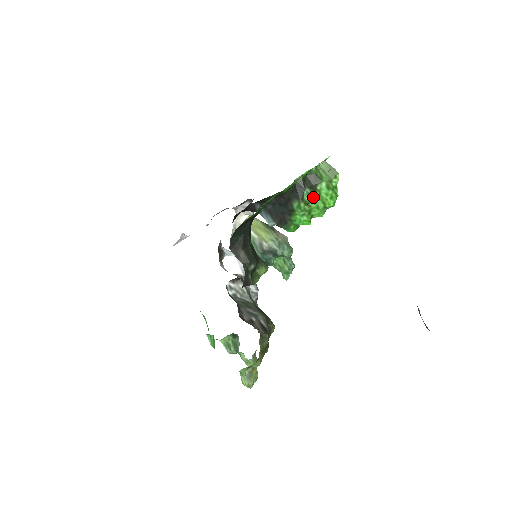
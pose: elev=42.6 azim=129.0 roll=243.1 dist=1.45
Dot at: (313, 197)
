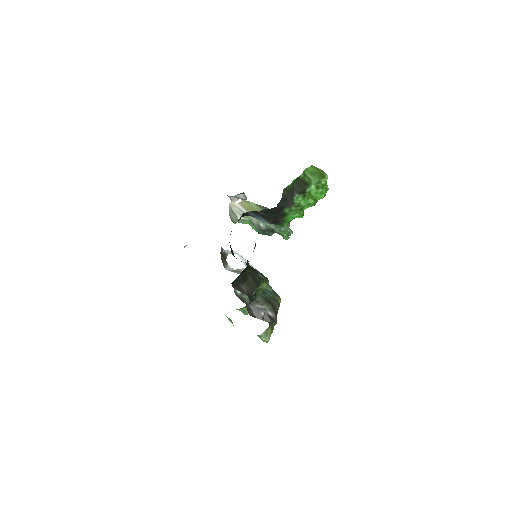
Dot at: (303, 198)
